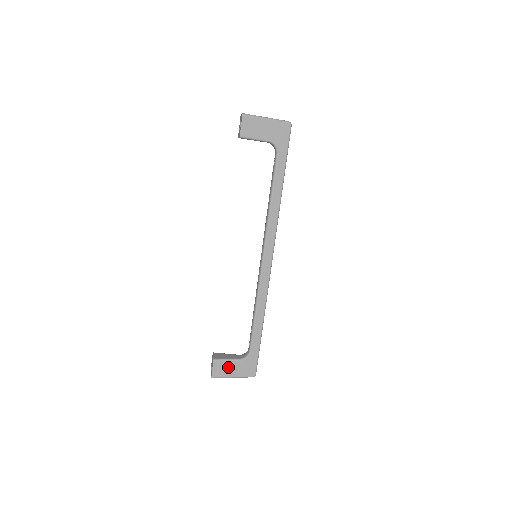
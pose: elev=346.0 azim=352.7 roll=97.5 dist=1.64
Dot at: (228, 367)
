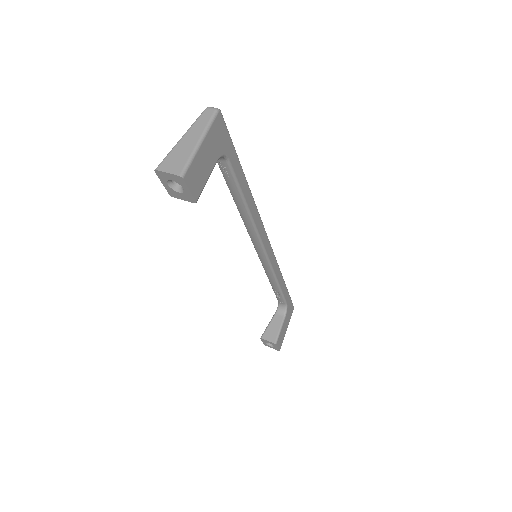
Dot at: (283, 331)
